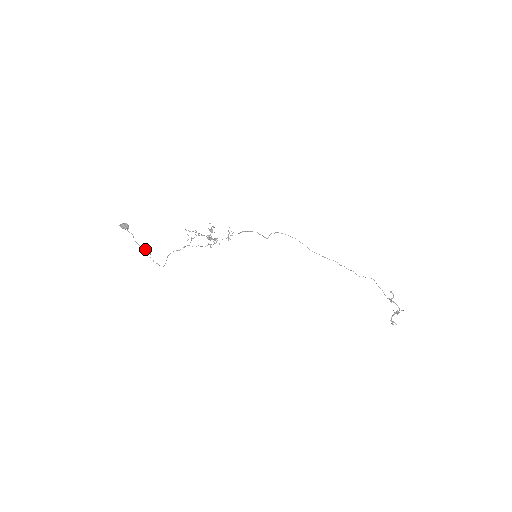
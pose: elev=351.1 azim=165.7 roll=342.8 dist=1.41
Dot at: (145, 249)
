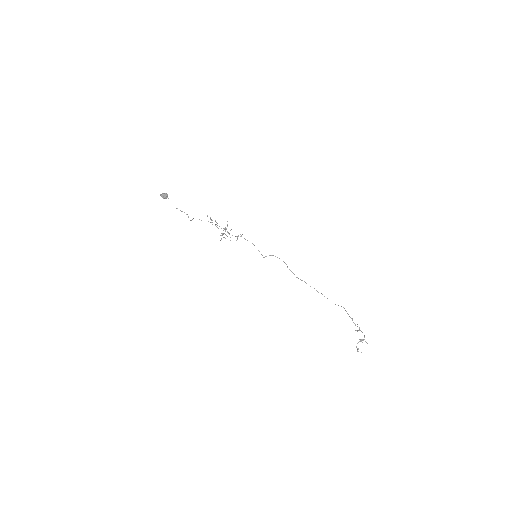
Dot at: occluded
